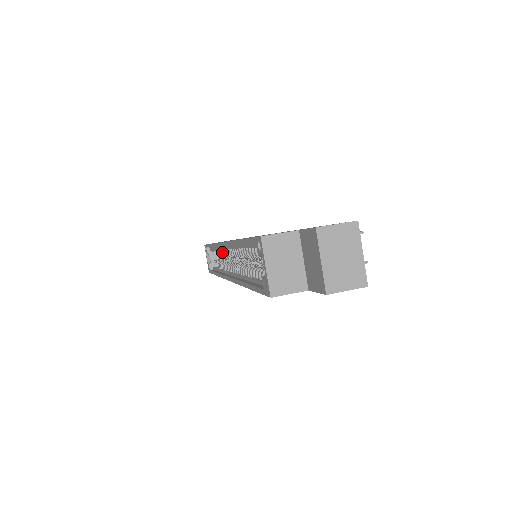
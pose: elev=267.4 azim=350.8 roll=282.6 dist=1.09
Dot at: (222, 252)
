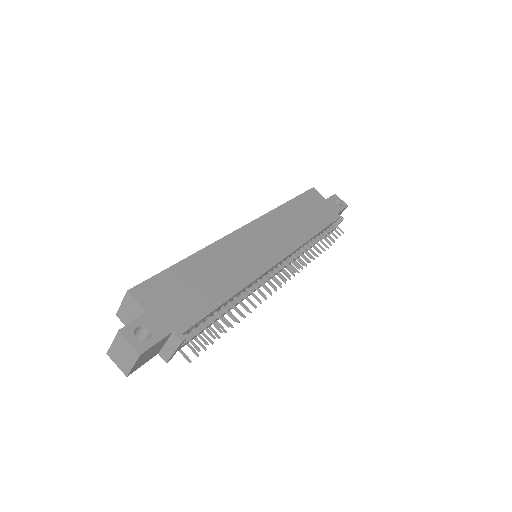
Dot at: occluded
